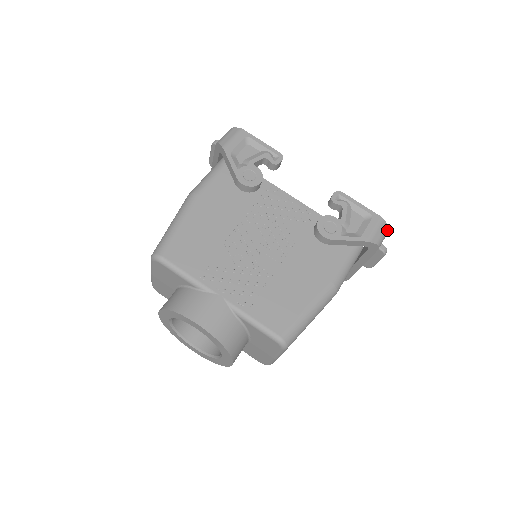
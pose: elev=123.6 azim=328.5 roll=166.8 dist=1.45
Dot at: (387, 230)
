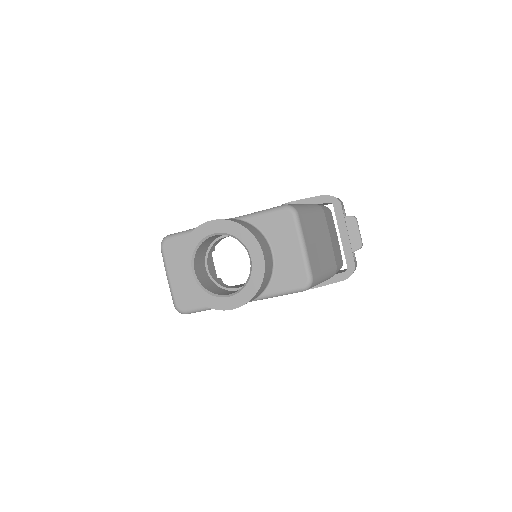
Dot at: (340, 200)
